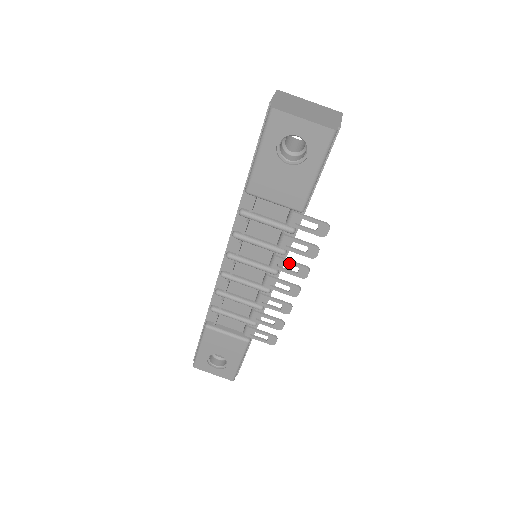
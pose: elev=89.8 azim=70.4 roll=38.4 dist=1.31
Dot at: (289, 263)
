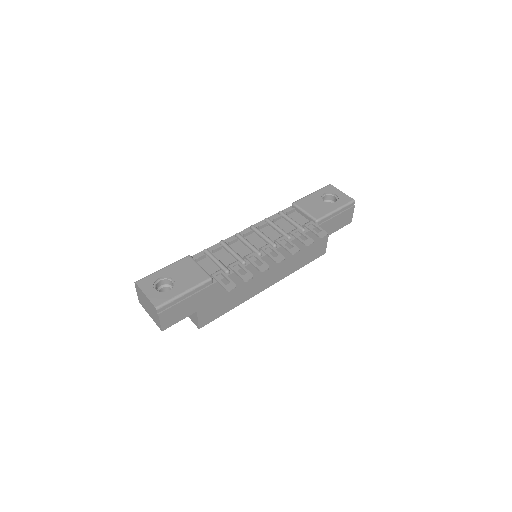
Dot at: (289, 242)
